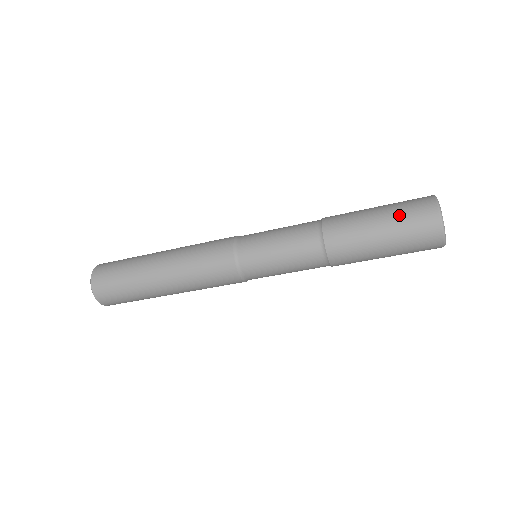
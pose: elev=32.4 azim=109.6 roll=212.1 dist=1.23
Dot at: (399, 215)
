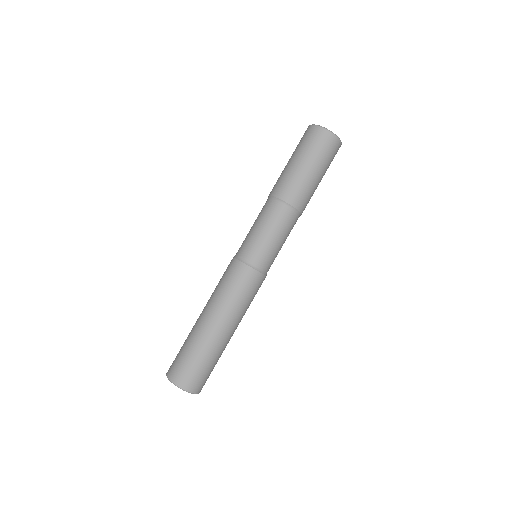
Dot at: occluded
